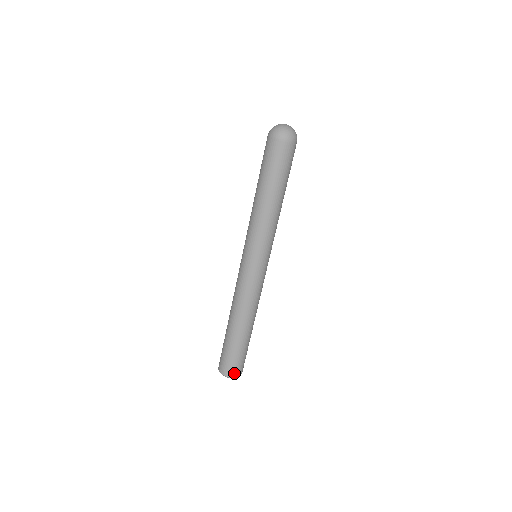
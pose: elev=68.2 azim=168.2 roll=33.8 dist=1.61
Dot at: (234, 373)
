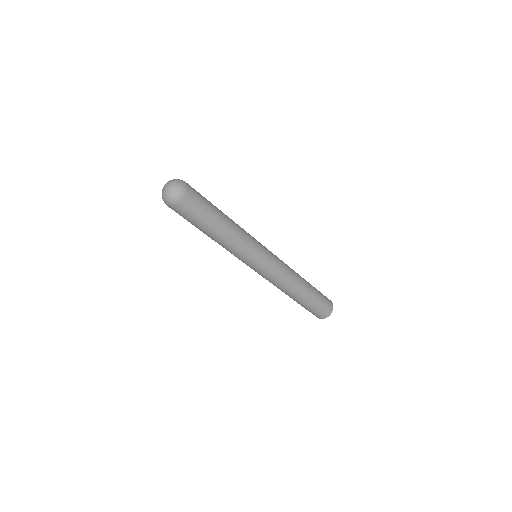
Dot at: (318, 317)
